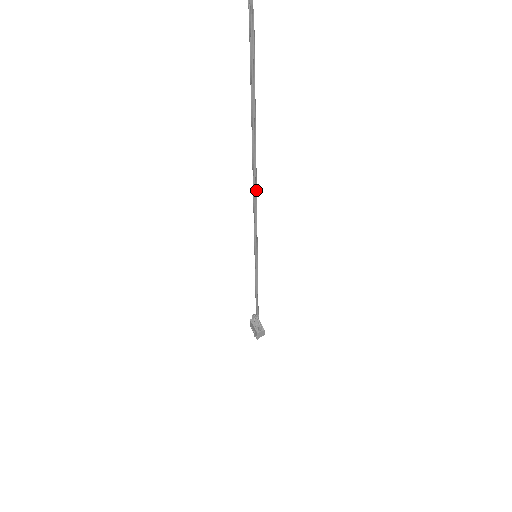
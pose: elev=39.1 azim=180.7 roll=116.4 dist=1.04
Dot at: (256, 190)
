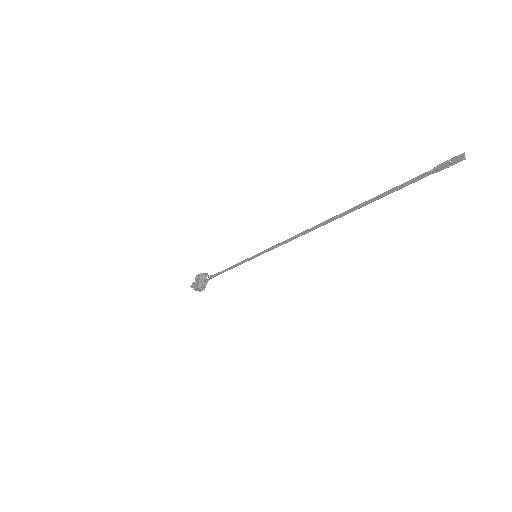
Dot at: (306, 233)
